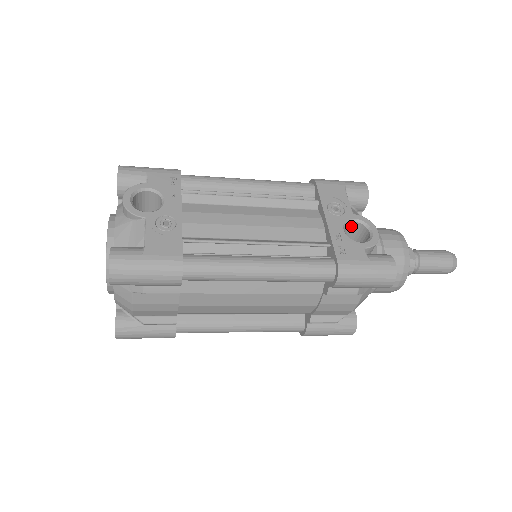
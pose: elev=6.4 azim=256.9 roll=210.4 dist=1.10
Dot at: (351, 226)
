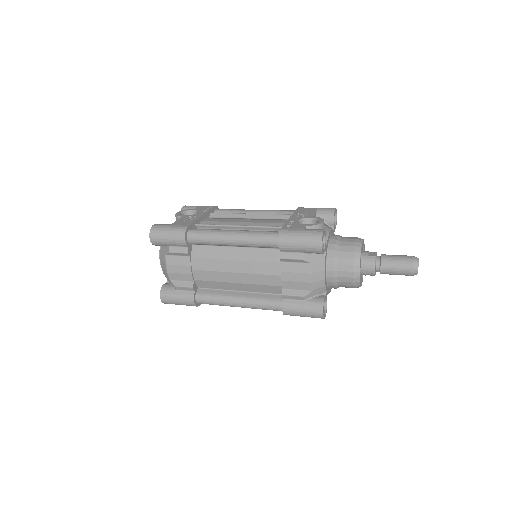
Dot at: occluded
